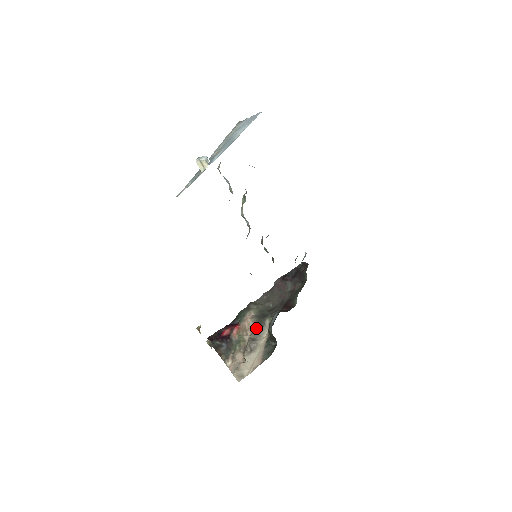
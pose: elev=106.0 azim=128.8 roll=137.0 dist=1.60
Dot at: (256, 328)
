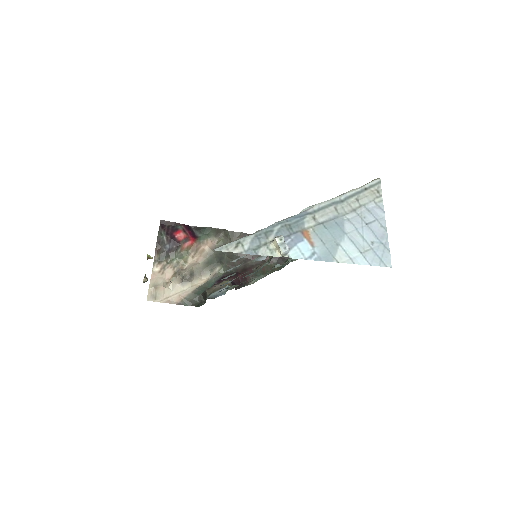
Dot at: (204, 263)
